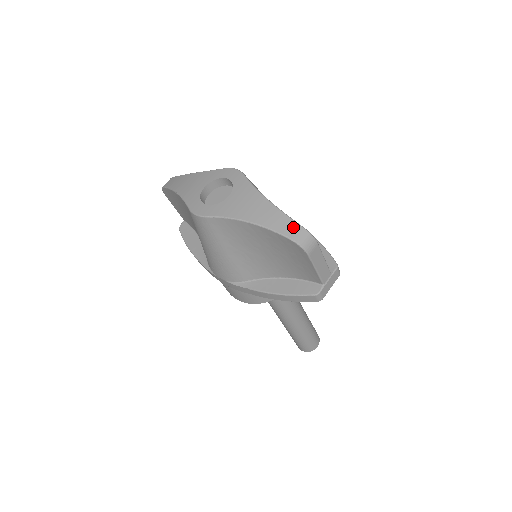
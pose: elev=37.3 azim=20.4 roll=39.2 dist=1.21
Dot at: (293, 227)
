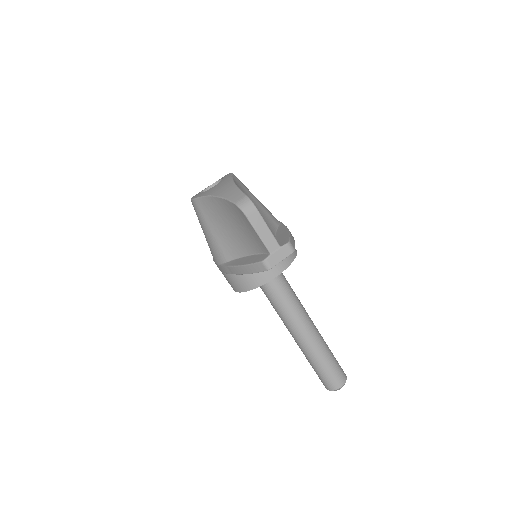
Dot at: (239, 196)
